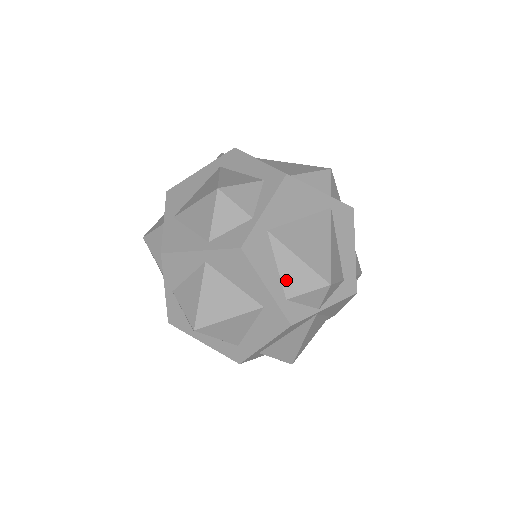
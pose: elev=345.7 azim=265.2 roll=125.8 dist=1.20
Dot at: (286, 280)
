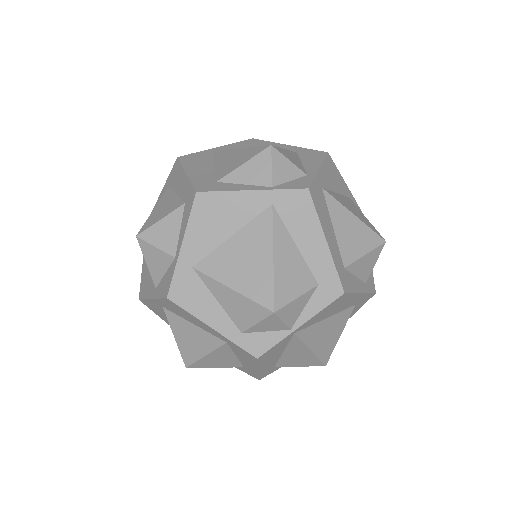
Dot at: (232, 314)
